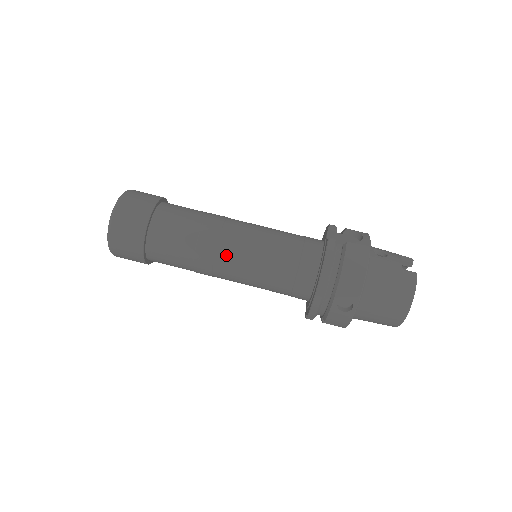
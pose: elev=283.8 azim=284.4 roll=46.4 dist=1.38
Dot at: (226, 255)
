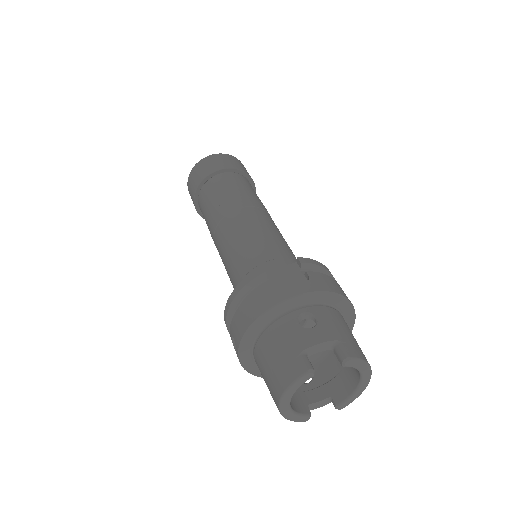
Dot at: (218, 238)
